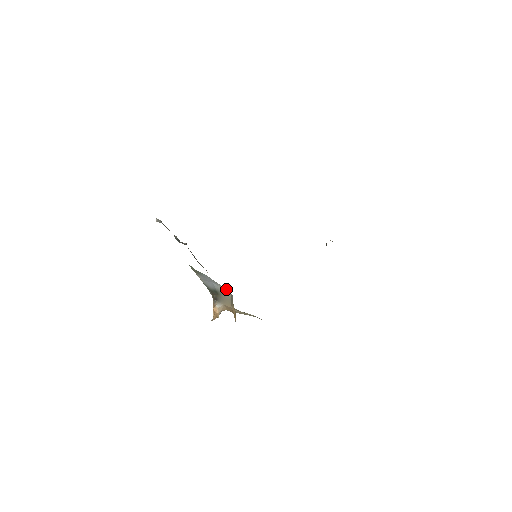
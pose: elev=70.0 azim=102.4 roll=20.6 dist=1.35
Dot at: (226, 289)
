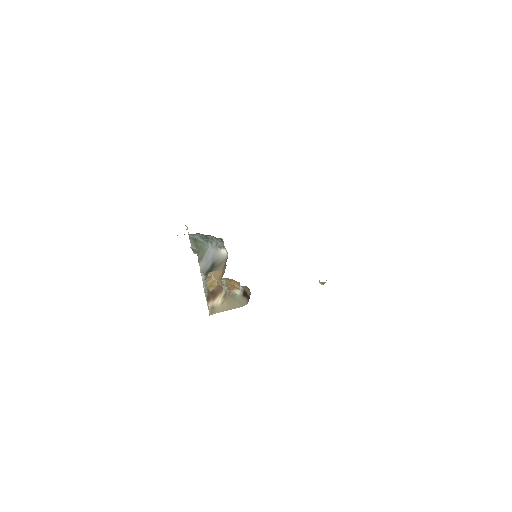
Dot at: (224, 253)
